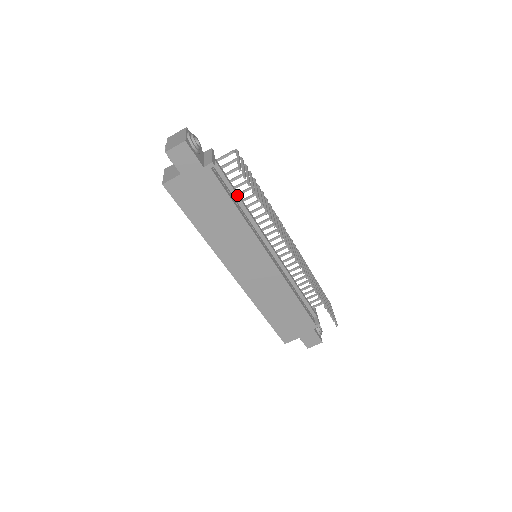
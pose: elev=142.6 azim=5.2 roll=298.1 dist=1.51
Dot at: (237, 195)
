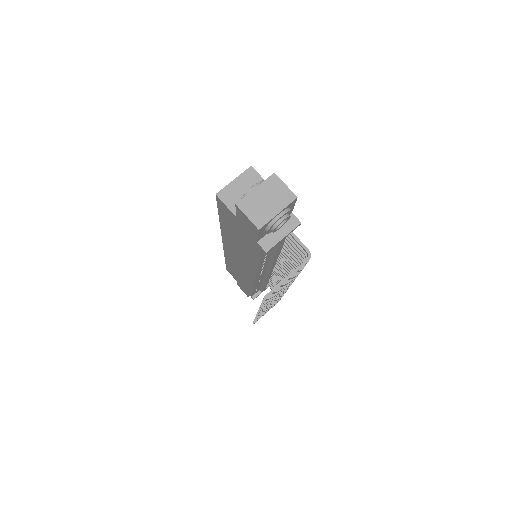
Dot at: (275, 255)
